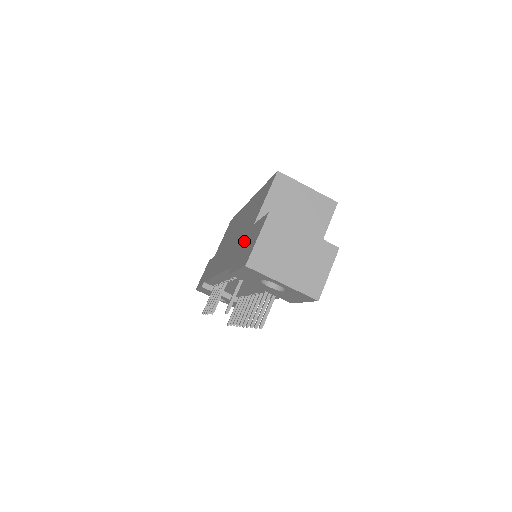
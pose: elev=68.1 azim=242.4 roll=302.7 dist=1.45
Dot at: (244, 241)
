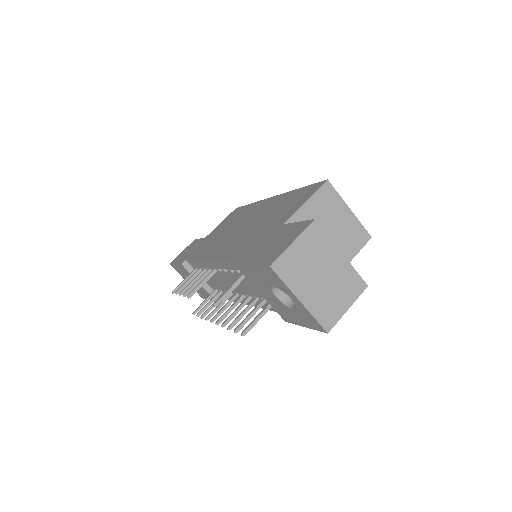
Dot at: (265, 237)
